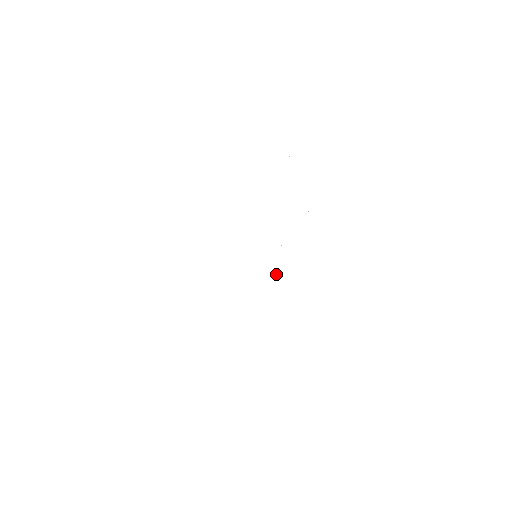
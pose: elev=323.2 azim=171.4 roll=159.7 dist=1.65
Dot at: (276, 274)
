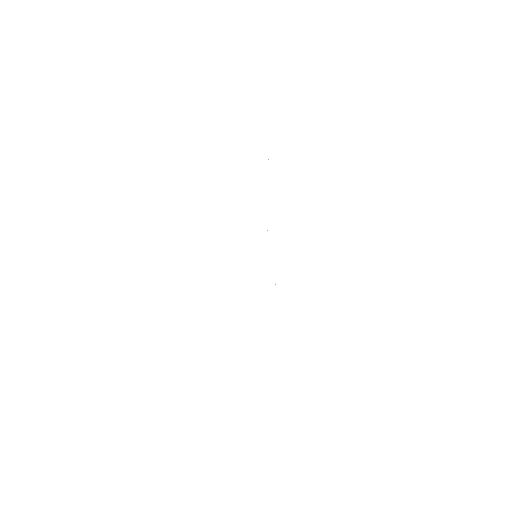
Dot at: occluded
